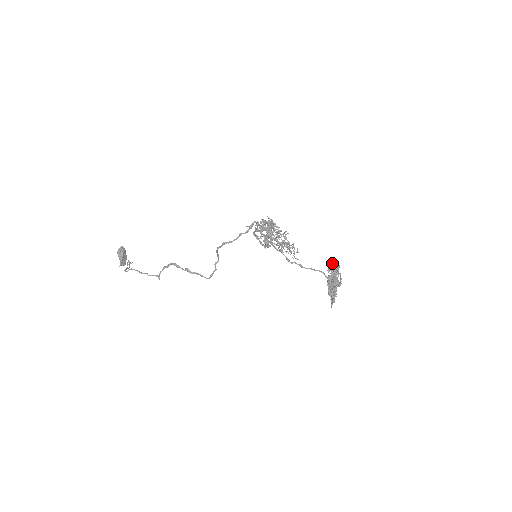
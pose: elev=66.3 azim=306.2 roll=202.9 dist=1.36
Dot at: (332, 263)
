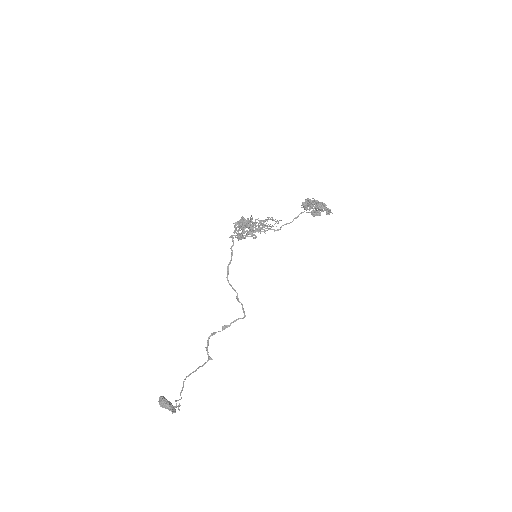
Dot at: (302, 202)
